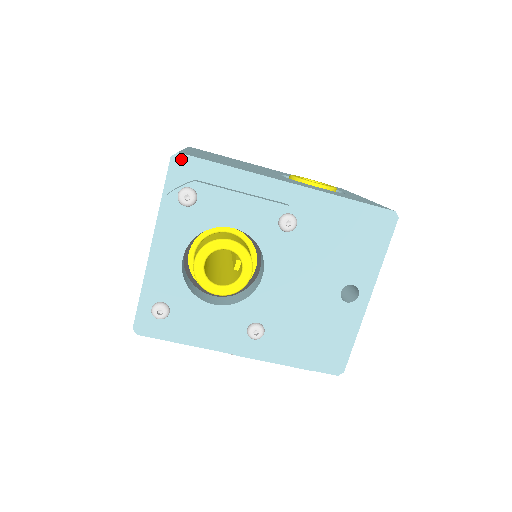
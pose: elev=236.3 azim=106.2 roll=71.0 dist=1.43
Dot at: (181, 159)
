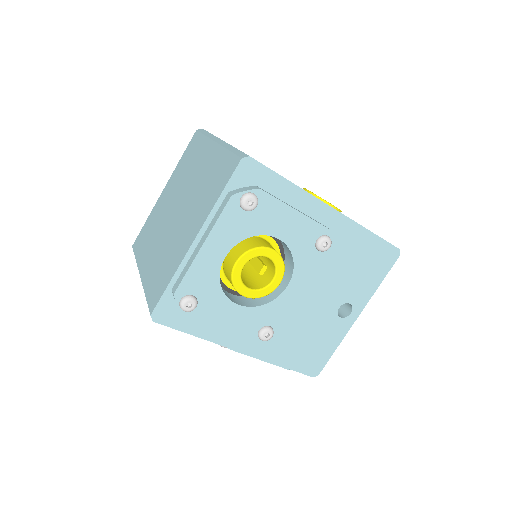
Dot at: (250, 163)
